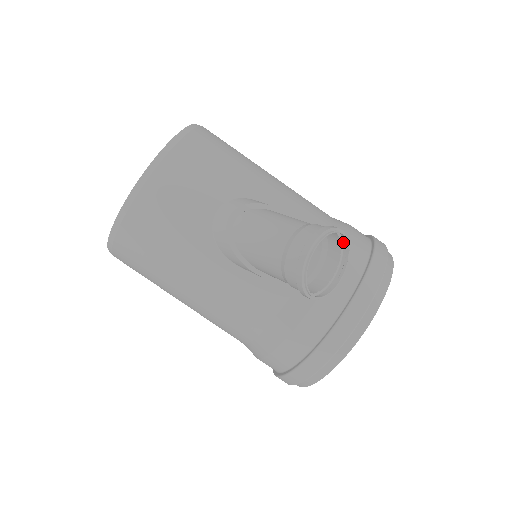
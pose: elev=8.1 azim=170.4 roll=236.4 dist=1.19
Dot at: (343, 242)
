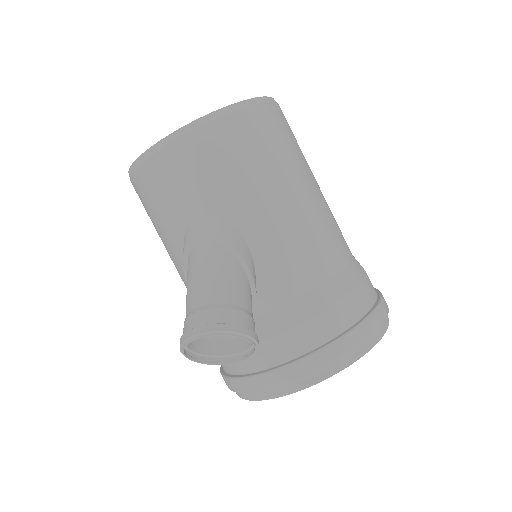
Dot at: (256, 337)
